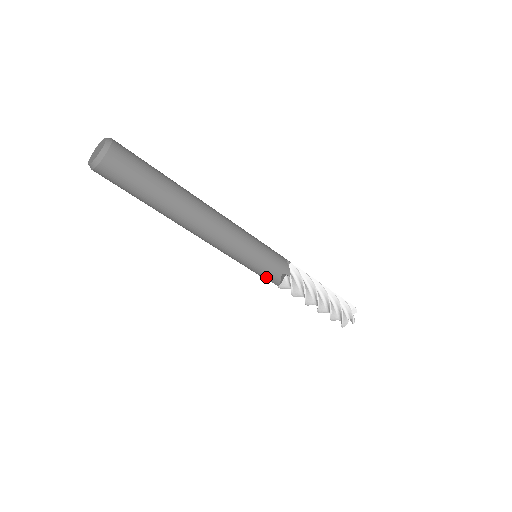
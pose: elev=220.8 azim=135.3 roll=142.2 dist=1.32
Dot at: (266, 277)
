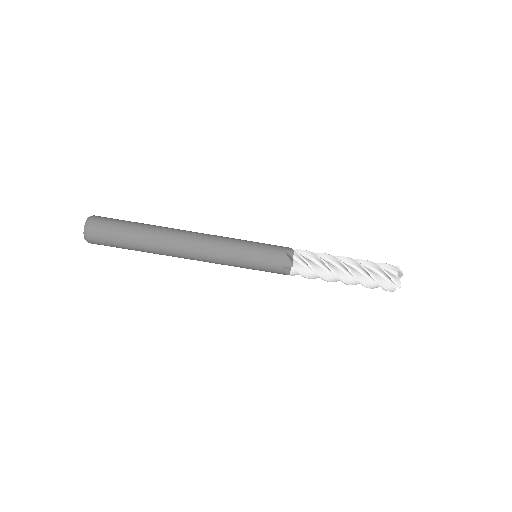
Dot at: (274, 262)
